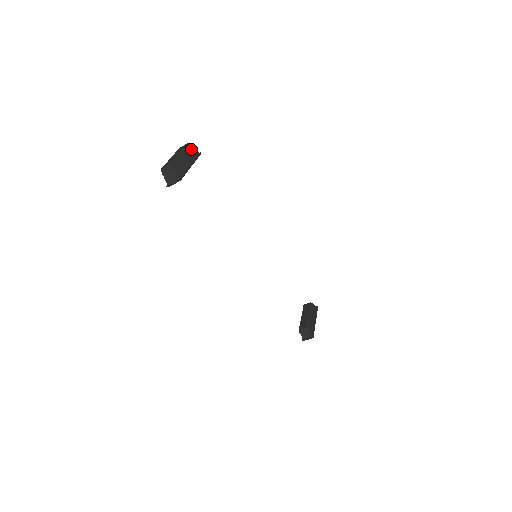
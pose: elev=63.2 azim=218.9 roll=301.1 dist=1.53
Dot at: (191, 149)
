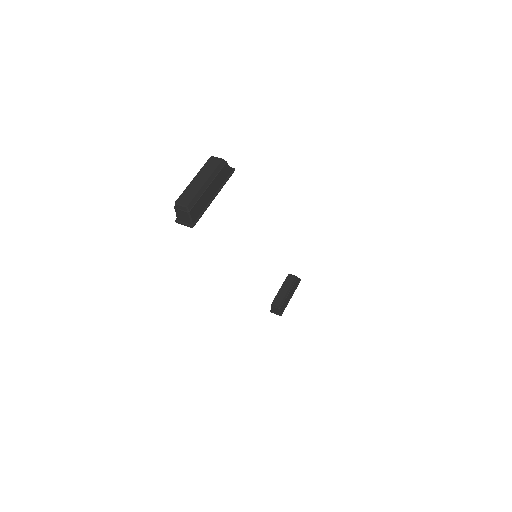
Dot at: (224, 169)
